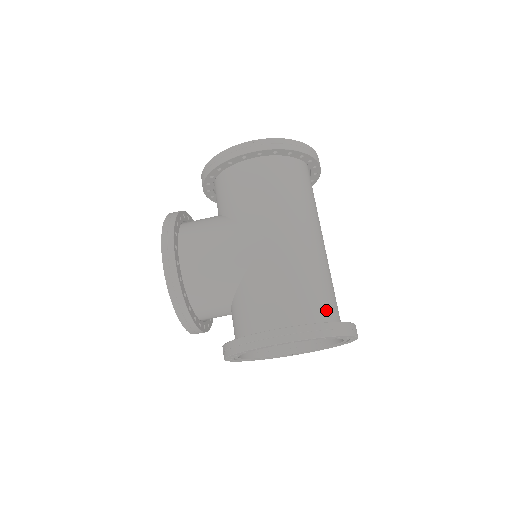
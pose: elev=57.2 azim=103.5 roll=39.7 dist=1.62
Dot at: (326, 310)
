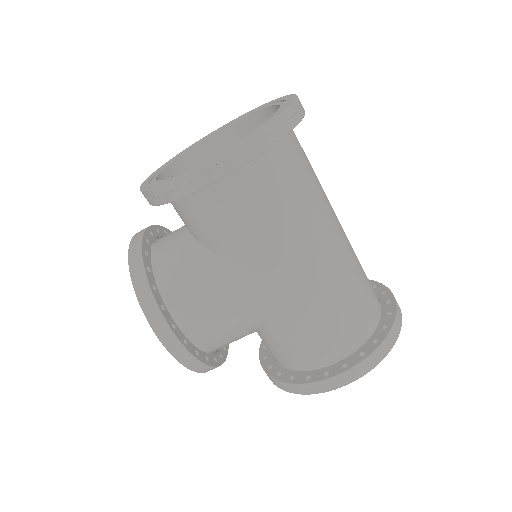
Dot at: (369, 315)
